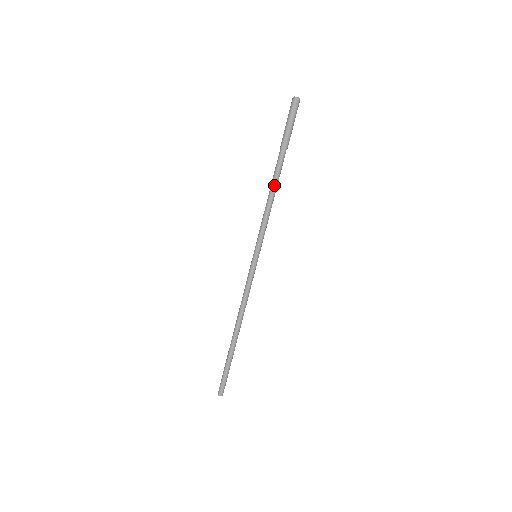
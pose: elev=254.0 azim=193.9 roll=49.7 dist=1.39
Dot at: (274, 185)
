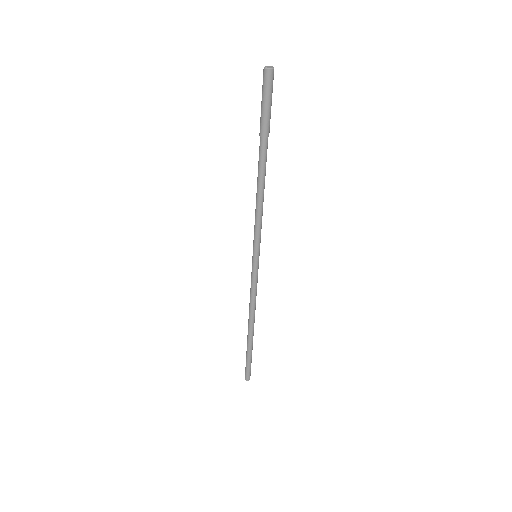
Dot at: (262, 181)
